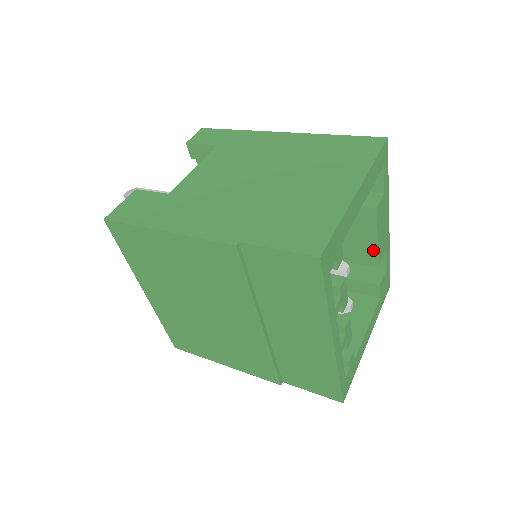
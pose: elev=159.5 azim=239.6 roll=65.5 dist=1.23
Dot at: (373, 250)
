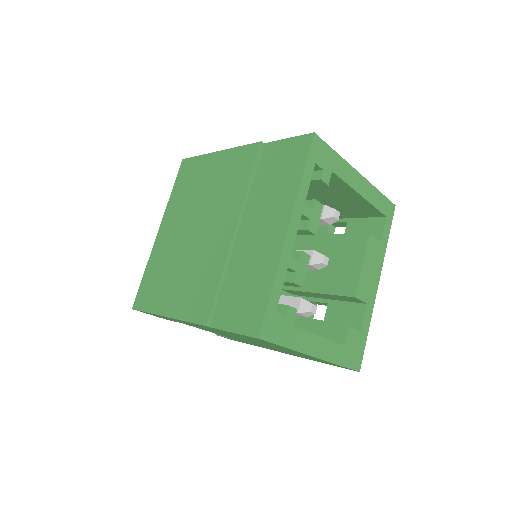
Dot at: (355, 280)
